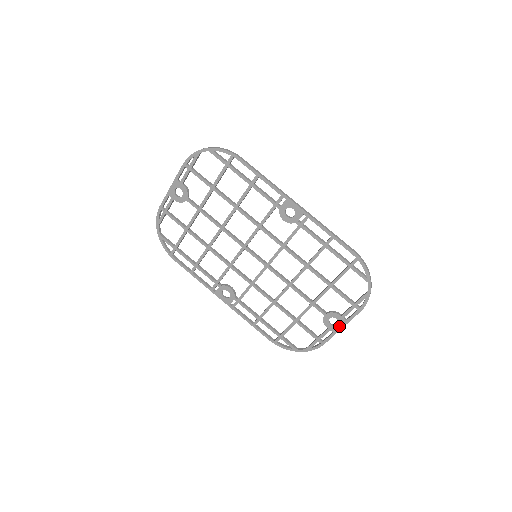
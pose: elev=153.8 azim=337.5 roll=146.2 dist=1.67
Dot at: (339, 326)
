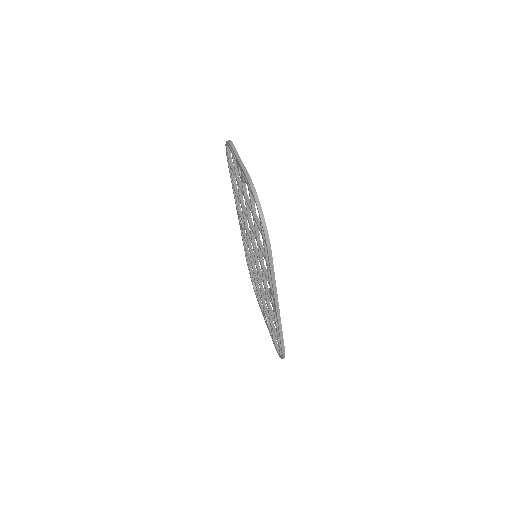
Dot at: (266, 323)
